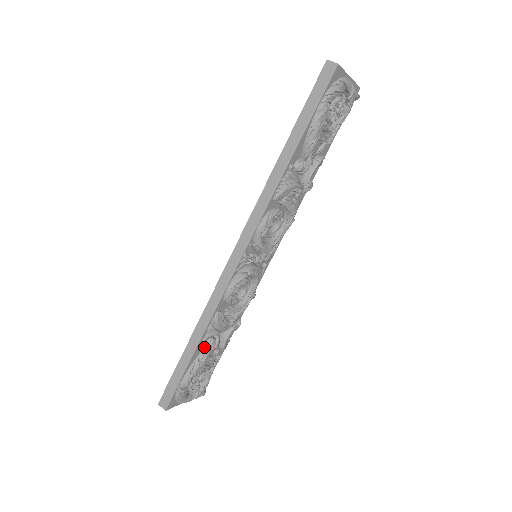
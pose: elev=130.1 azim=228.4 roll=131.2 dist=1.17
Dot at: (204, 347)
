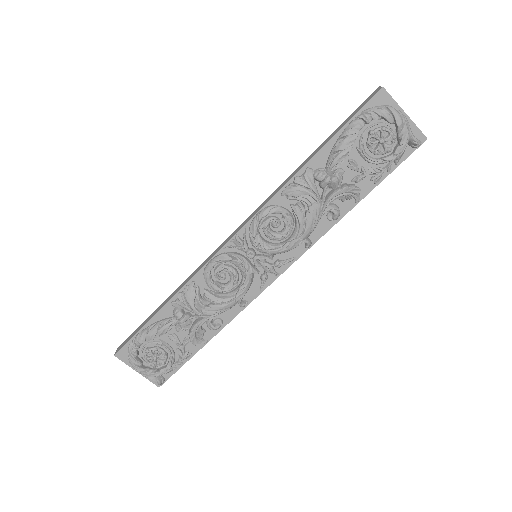
Dot at: (172, 316)
